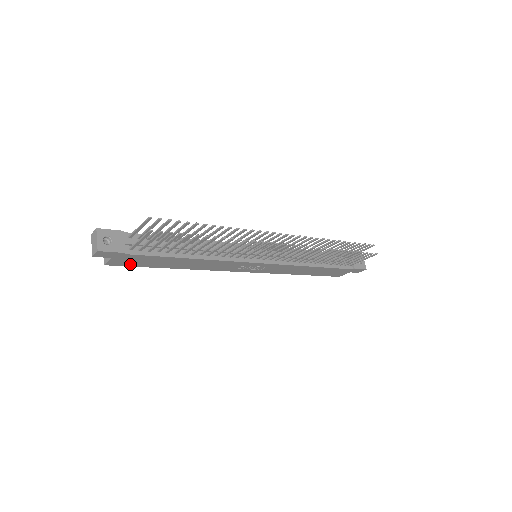
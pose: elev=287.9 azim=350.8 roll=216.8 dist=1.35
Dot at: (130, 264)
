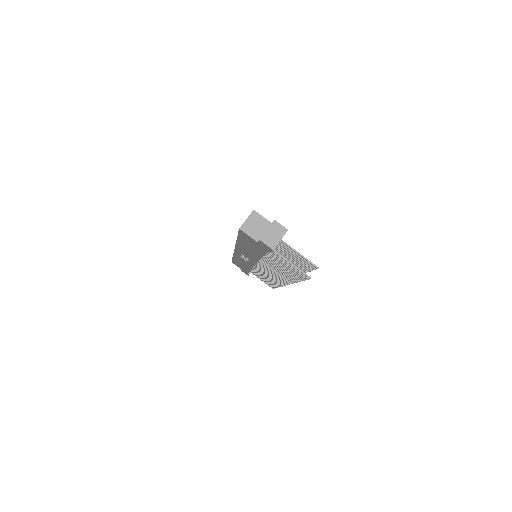
Dot at: (243, 236)
